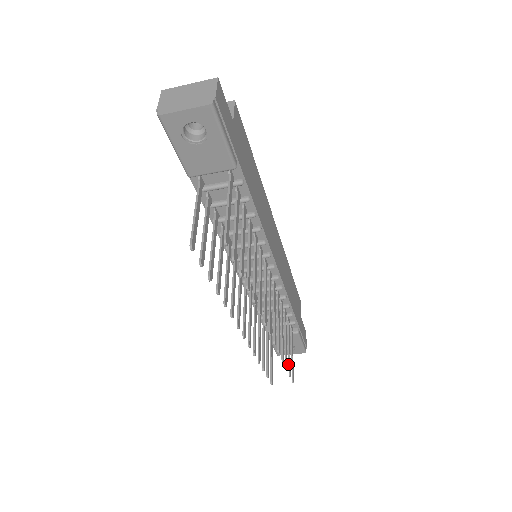
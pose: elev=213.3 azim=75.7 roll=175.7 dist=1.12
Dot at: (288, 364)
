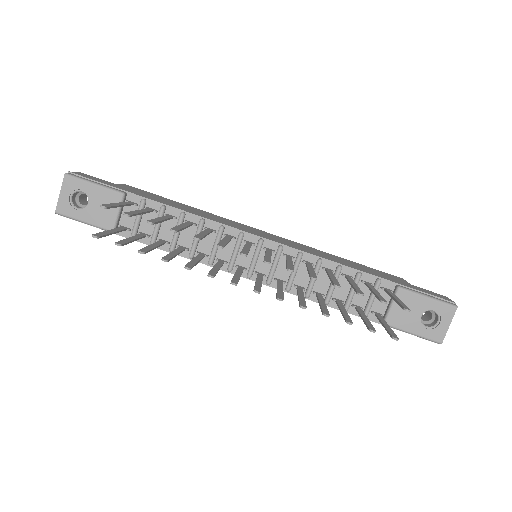
Dot at: occluded
